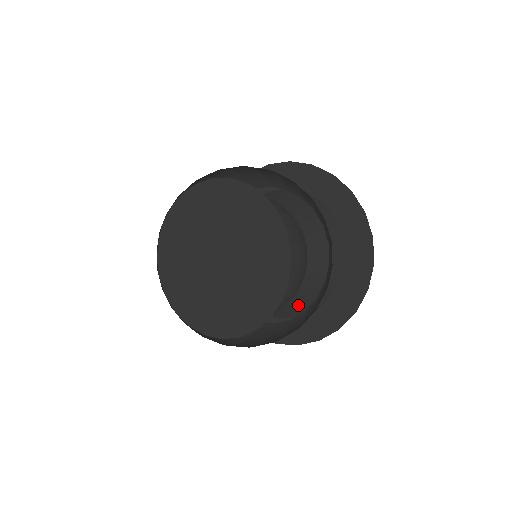
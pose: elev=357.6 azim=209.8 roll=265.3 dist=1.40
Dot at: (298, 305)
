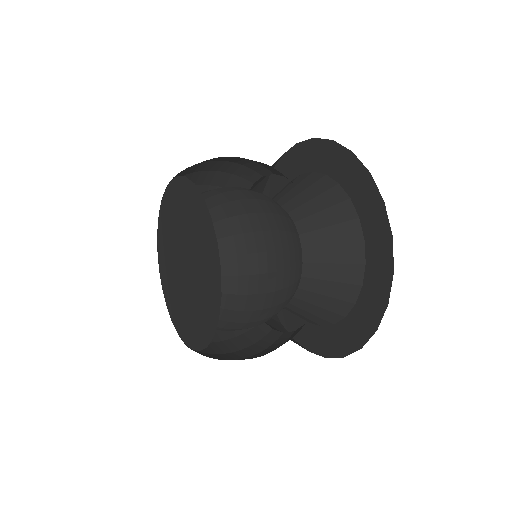
Dot at: (330, 294)
